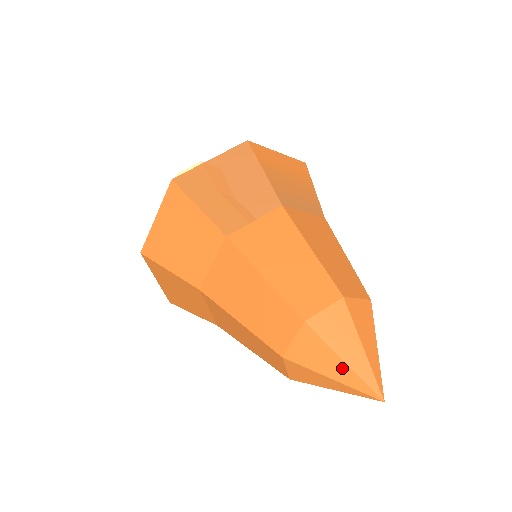
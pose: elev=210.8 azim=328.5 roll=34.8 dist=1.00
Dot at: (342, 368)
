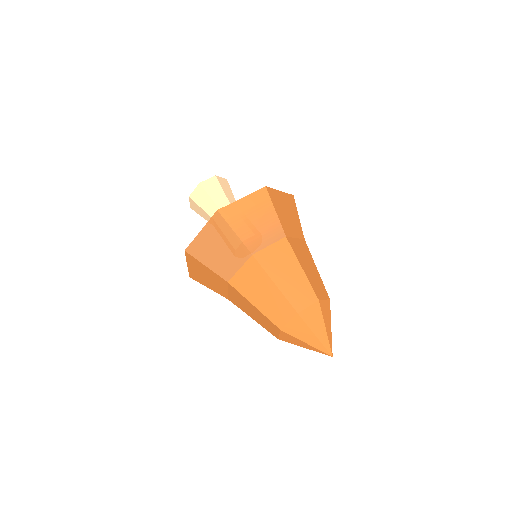
Dot at: (307, 345)
